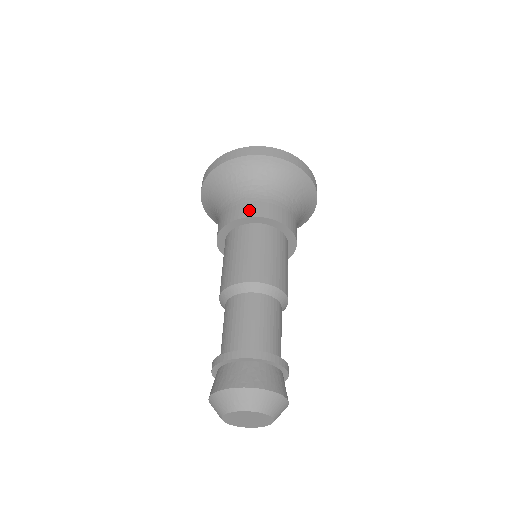
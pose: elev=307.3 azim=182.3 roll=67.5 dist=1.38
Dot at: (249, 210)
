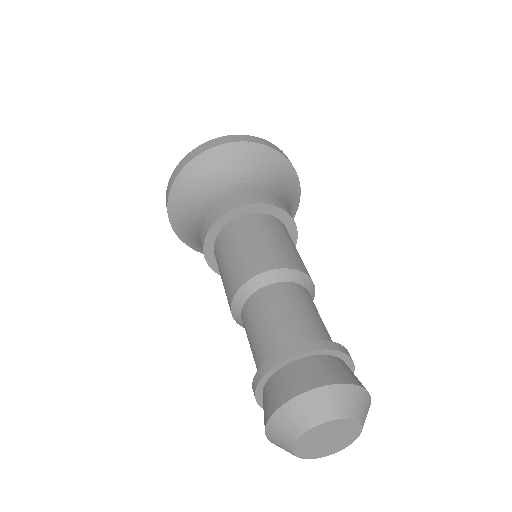
Dot at: (214, 215)
